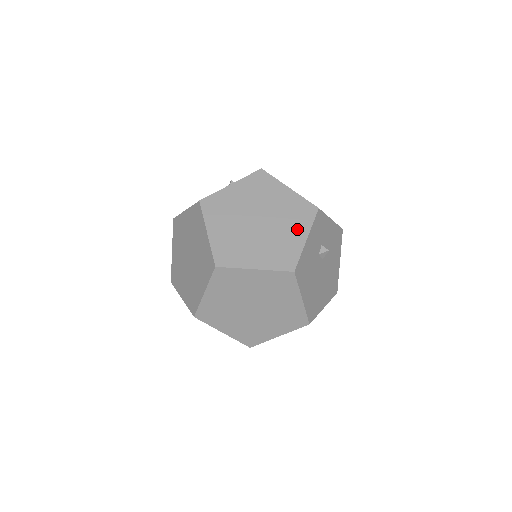
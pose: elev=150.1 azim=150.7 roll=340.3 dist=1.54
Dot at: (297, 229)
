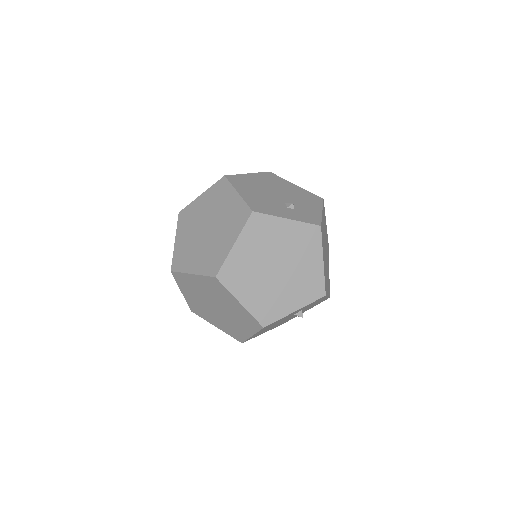
Dot at: (296, 298)
